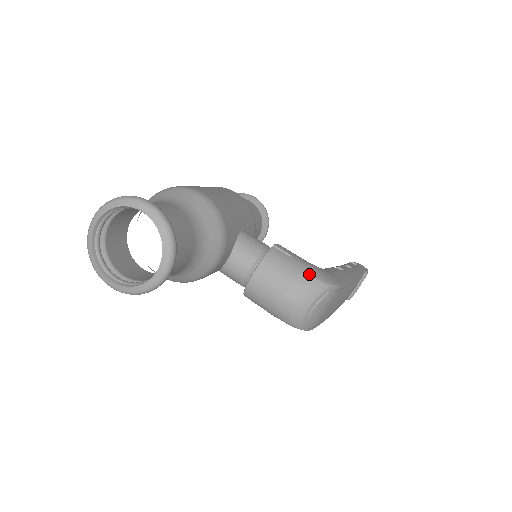
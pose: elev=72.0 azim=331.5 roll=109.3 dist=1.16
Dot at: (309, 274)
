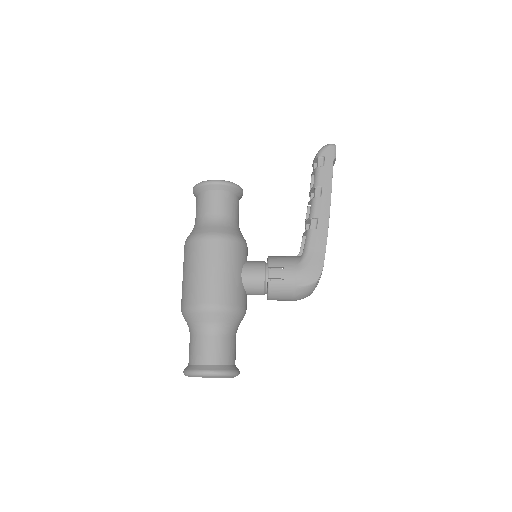
Dot at: (301, 286)
